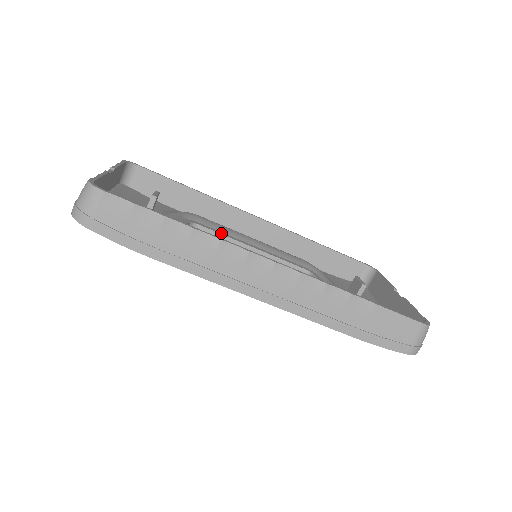
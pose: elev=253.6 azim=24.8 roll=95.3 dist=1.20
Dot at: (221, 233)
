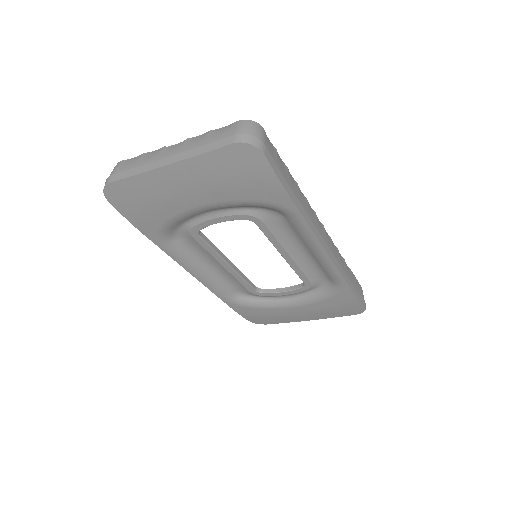
Dot at: (212, 245)
